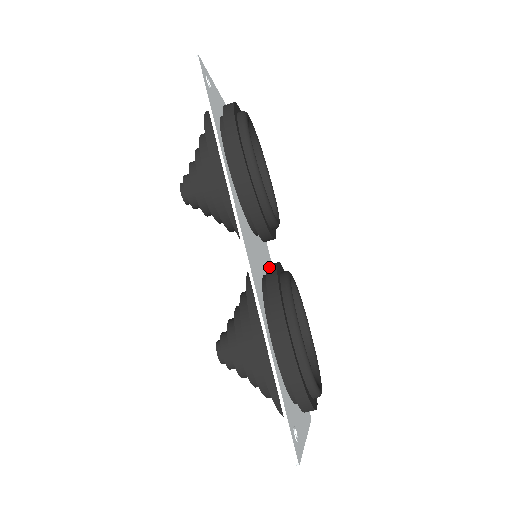
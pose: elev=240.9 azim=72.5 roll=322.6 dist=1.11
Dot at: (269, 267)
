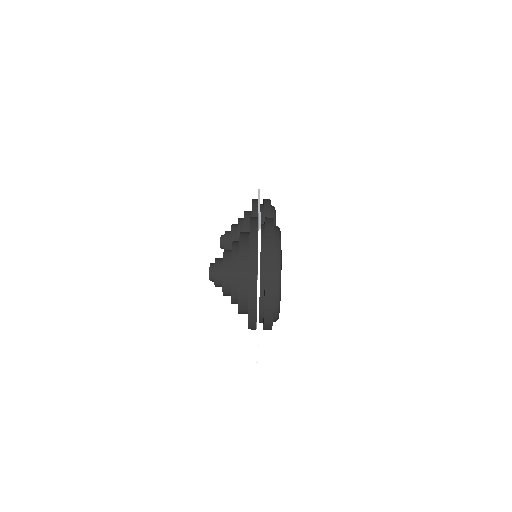
Dot at: occluded
